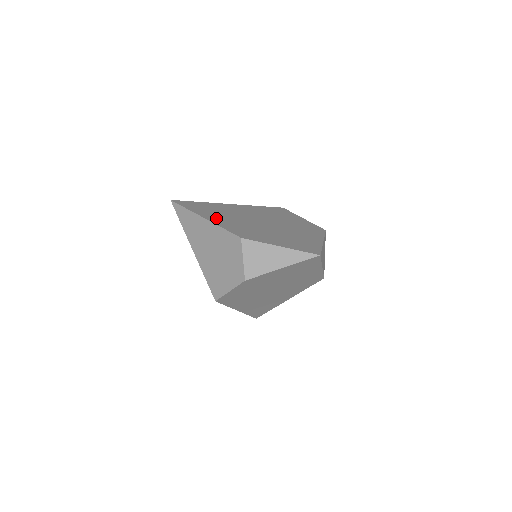
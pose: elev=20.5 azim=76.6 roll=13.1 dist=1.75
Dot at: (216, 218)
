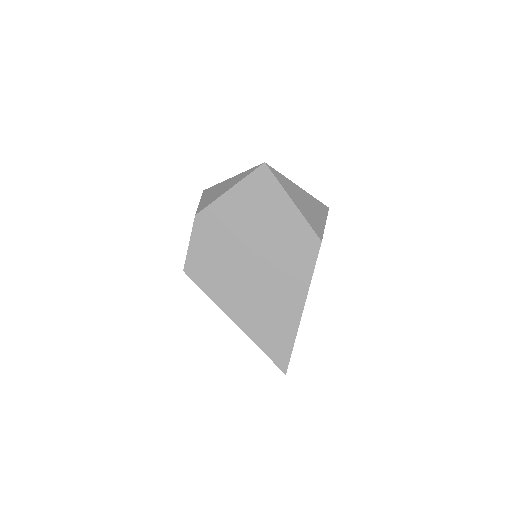
Dot at: occluded
